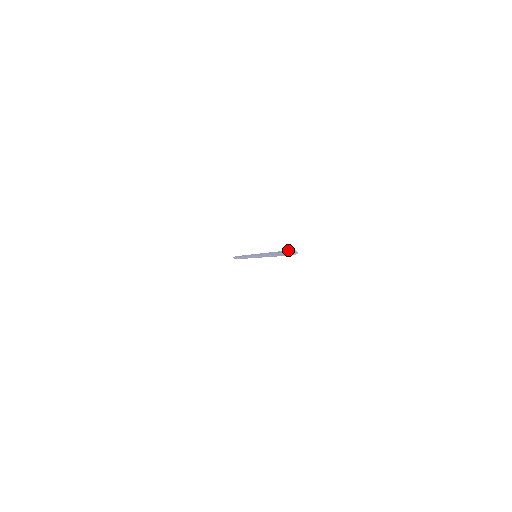
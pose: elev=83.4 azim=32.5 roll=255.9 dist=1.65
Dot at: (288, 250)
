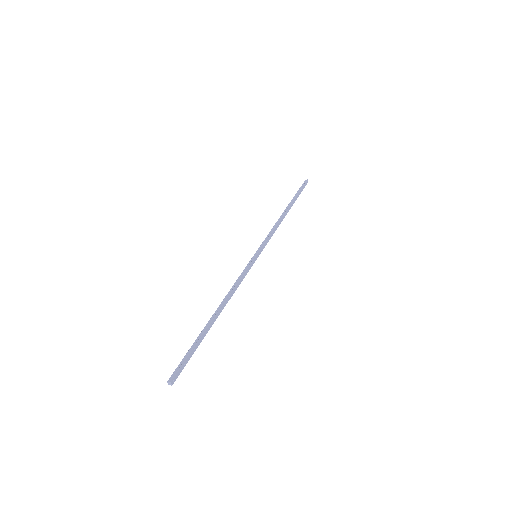
Dot at: (183, 361)
